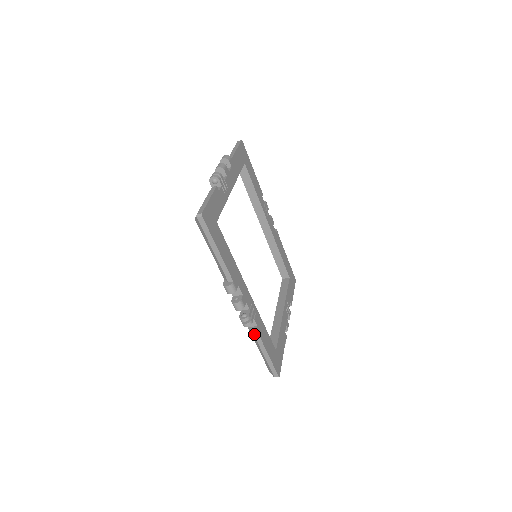
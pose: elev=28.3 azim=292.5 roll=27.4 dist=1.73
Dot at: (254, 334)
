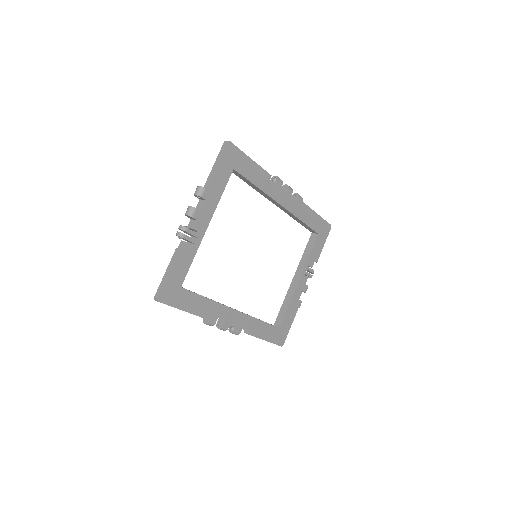
Dot at: occluded
